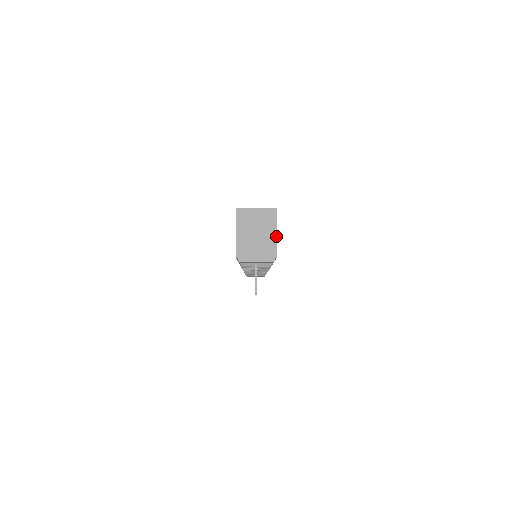
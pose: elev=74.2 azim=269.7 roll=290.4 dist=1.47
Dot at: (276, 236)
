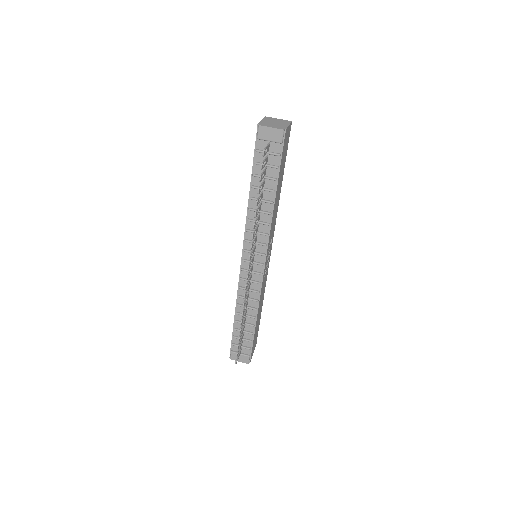
Dot at: (288, 126)
